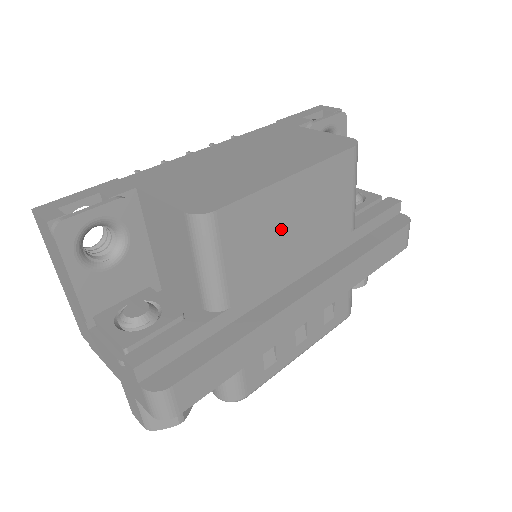
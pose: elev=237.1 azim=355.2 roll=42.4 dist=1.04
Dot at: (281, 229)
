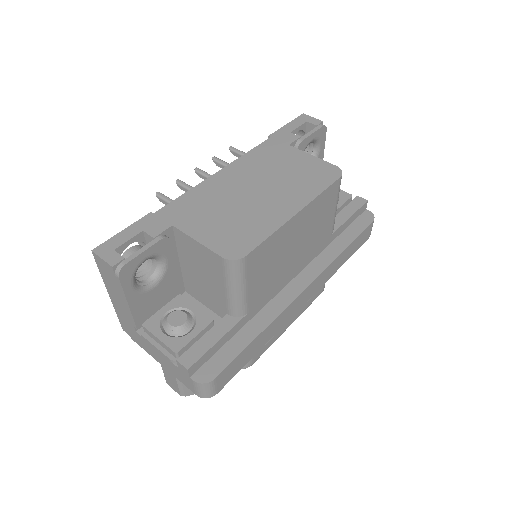
Dot at: (285, 251)
